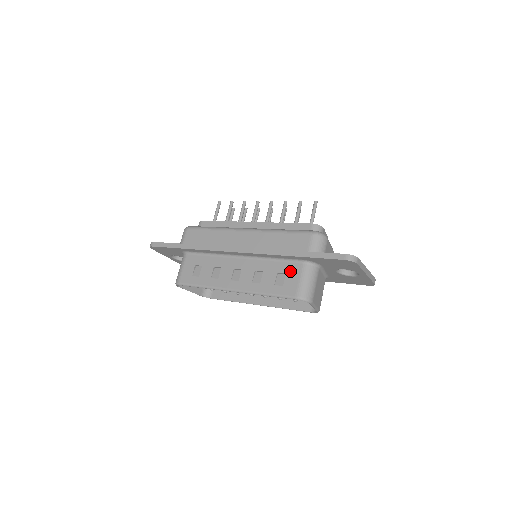
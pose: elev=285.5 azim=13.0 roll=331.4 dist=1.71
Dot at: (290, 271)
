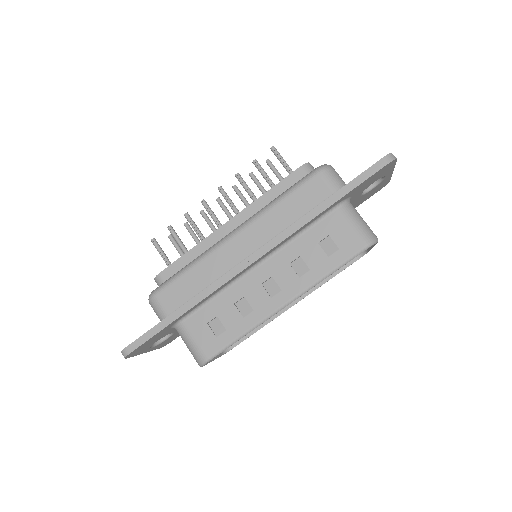
Dot at: (331, 229)
